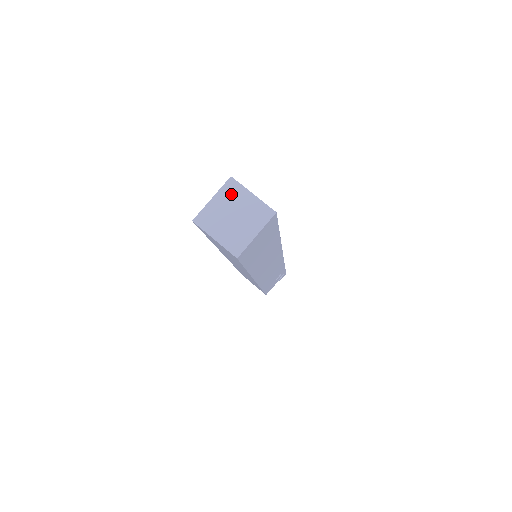
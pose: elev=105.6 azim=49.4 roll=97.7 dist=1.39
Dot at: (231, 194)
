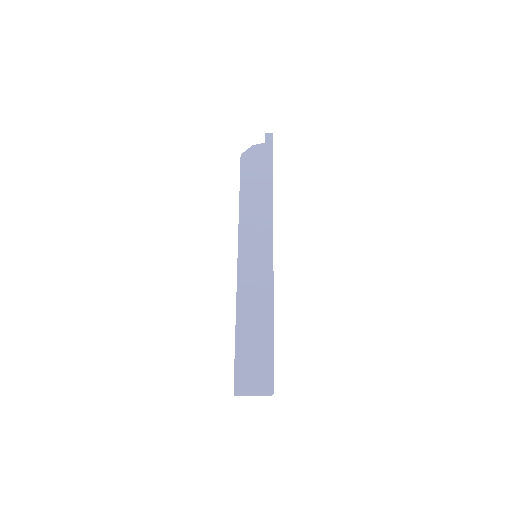
Dot at: (242, 393)
